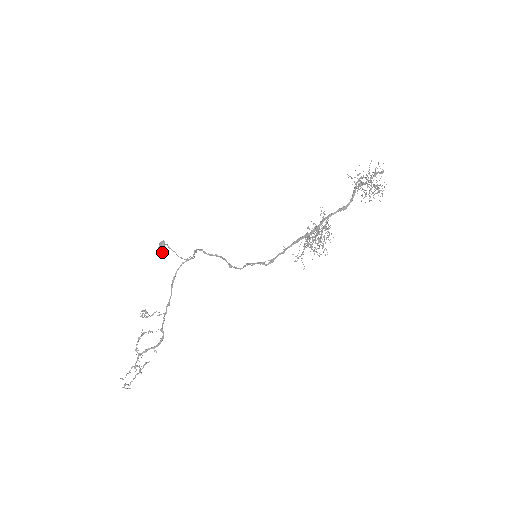
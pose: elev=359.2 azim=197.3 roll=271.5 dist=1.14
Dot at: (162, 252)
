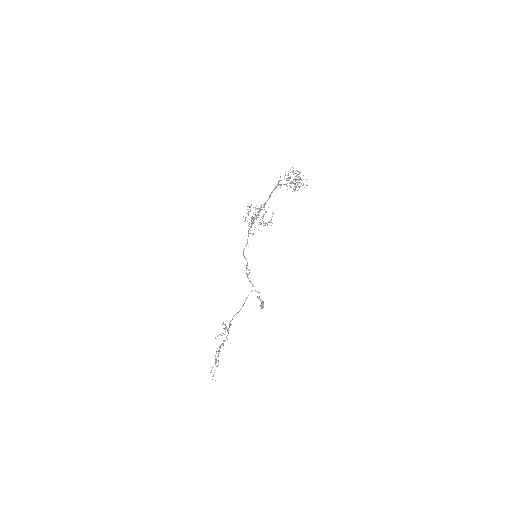
Dot at: (262, 307)
